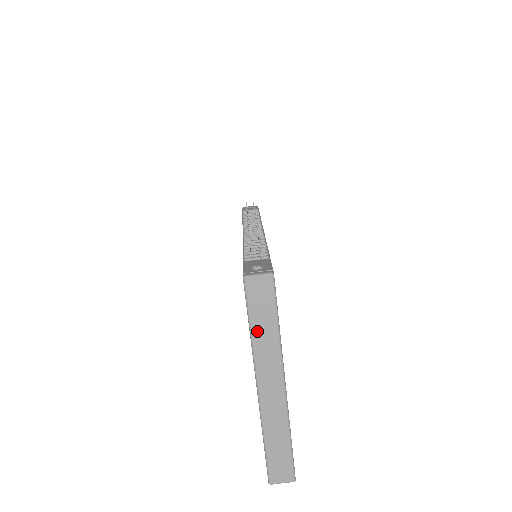
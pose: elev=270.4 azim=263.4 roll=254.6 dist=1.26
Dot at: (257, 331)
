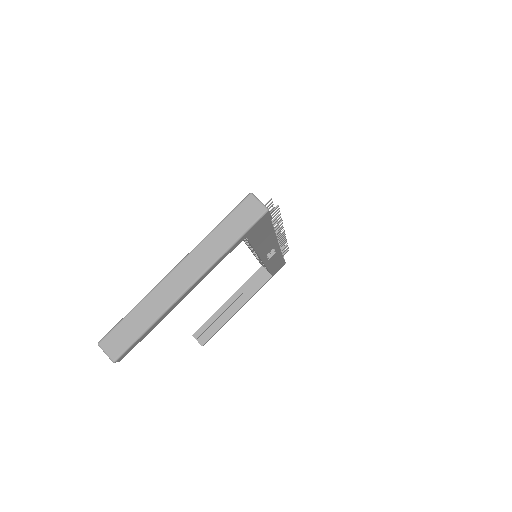
Dot at: (219, 232)
